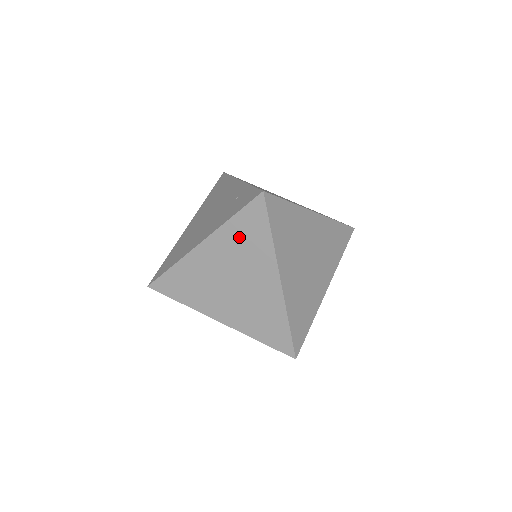
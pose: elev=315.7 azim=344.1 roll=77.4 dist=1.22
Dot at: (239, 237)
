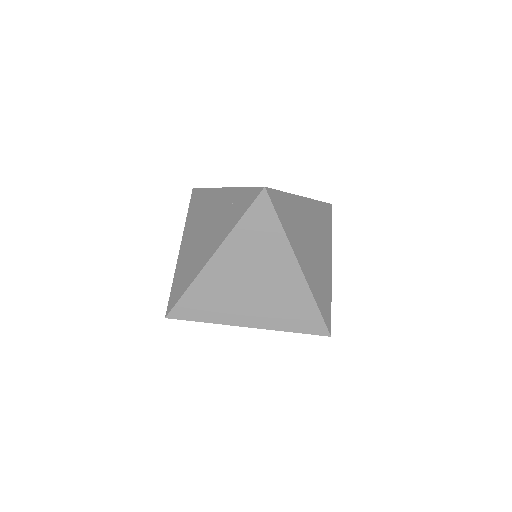
Dot at: (250, 238)
